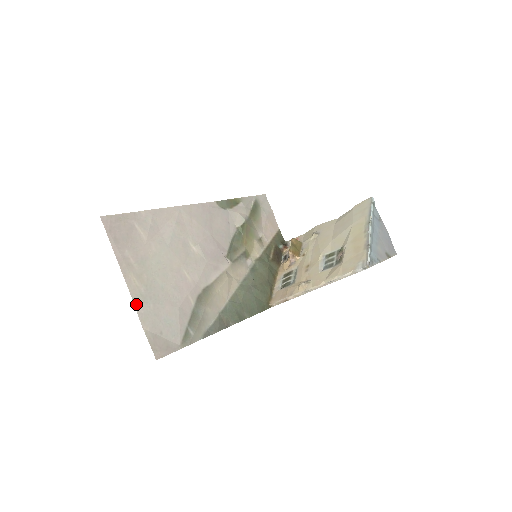
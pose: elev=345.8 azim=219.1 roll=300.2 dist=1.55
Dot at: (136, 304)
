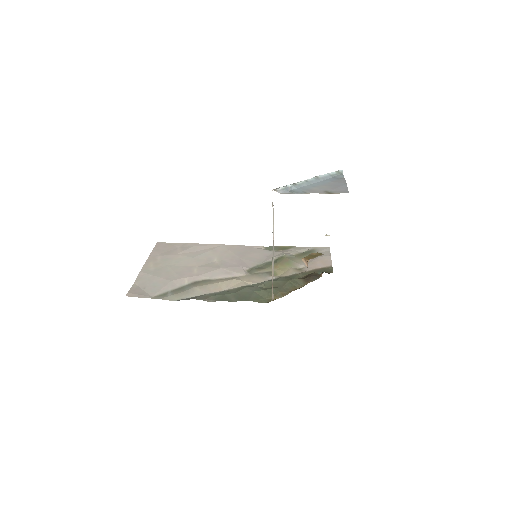
Dot at: (141, 273)
